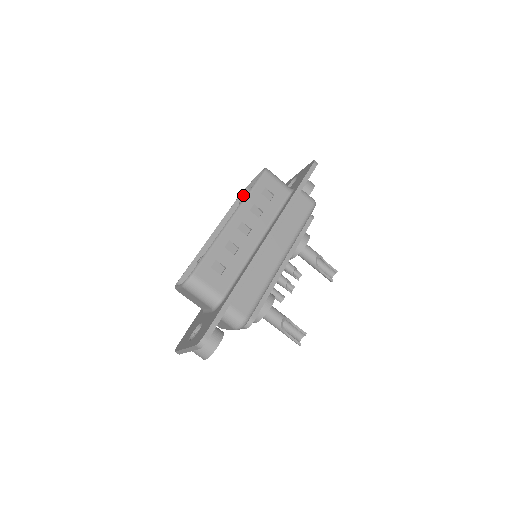
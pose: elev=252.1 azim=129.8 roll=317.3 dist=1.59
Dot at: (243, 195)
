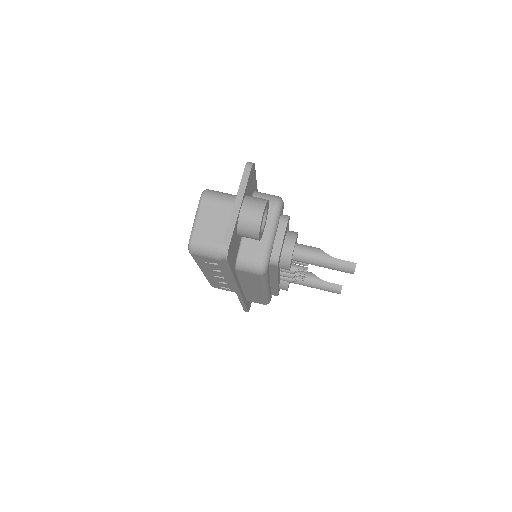
Dot at: occluded
